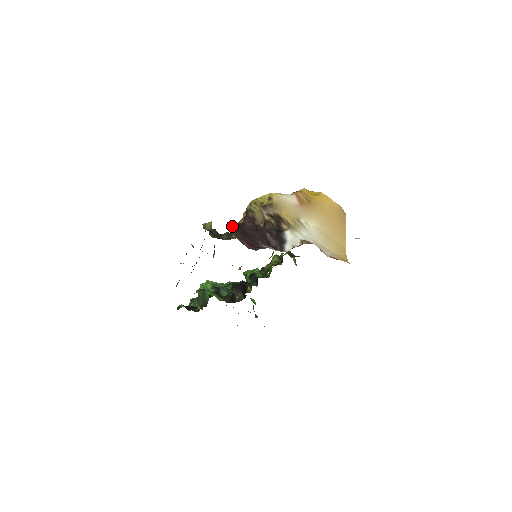
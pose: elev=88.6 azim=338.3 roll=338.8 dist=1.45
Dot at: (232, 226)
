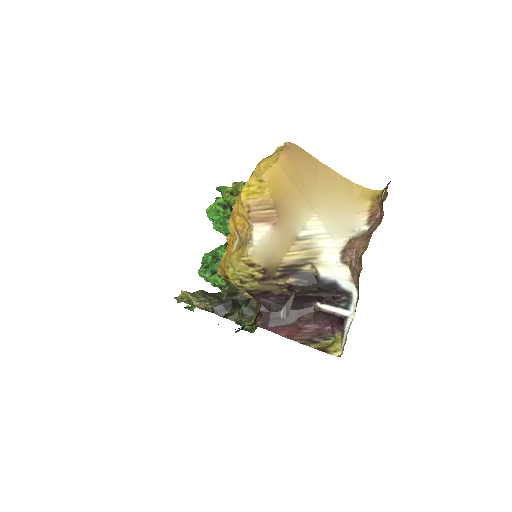
Dot at: (270, 326)
